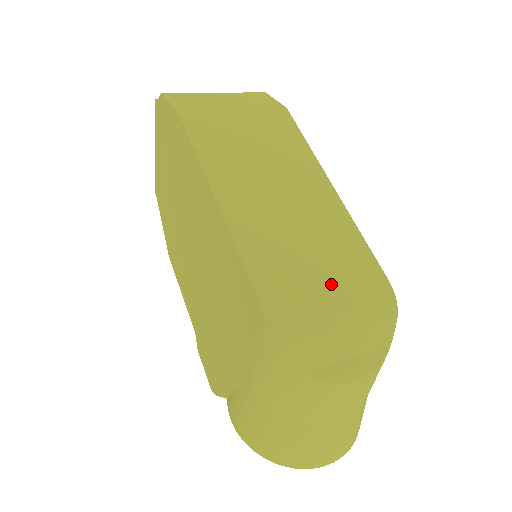
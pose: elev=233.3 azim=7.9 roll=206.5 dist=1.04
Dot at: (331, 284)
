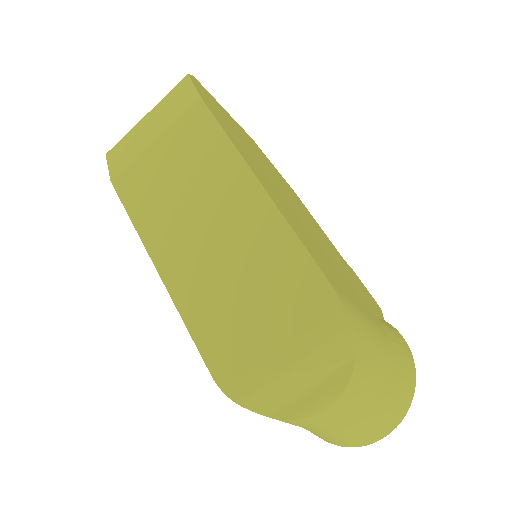
Dot at: (269, 321)
